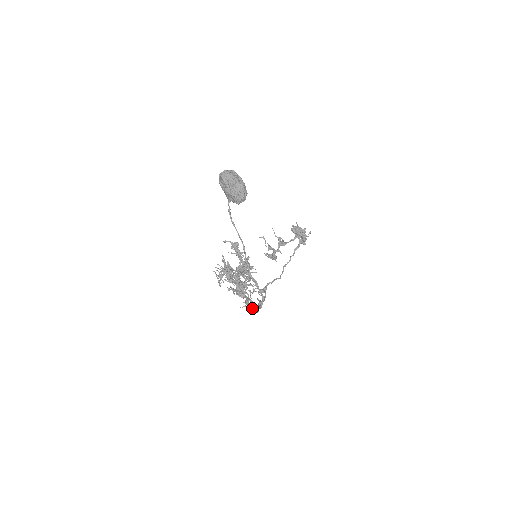
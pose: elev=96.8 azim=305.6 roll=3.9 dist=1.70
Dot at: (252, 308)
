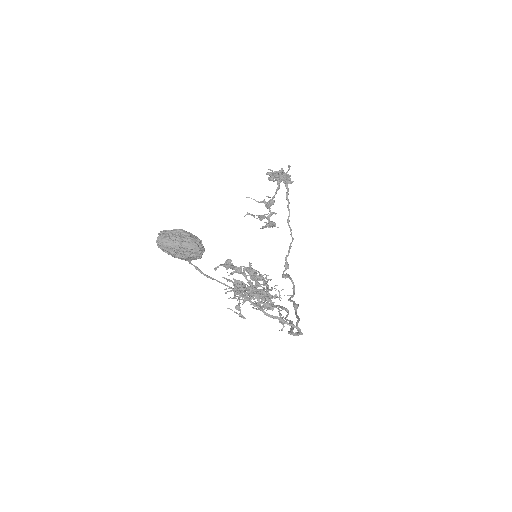
Dot at: (292, 331)
